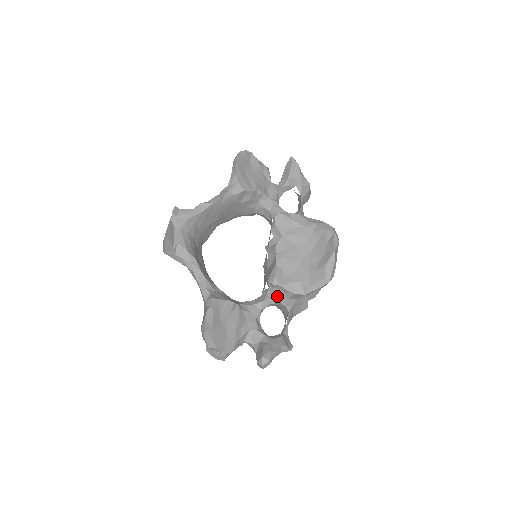
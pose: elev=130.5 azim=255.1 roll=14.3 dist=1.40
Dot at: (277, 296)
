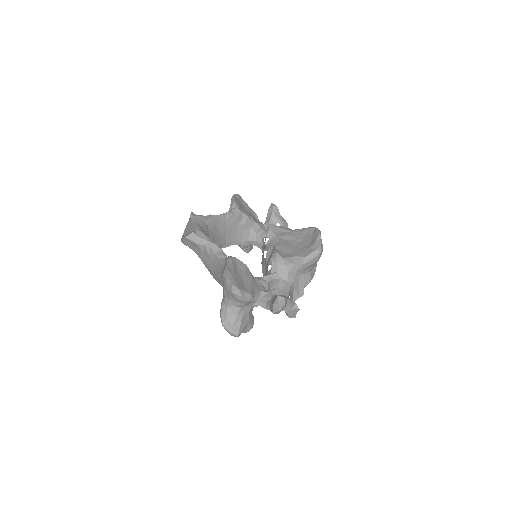
Dot at: (280, 271)
